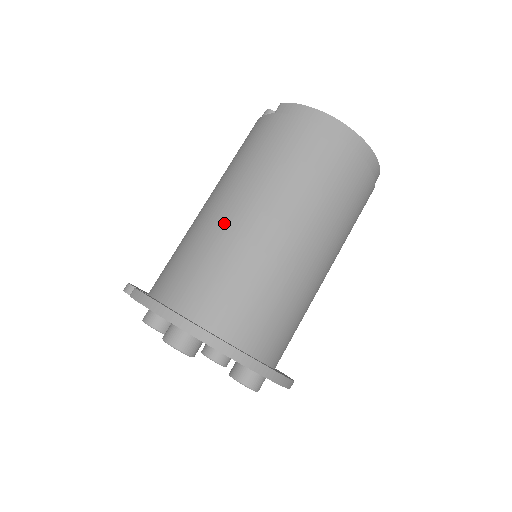
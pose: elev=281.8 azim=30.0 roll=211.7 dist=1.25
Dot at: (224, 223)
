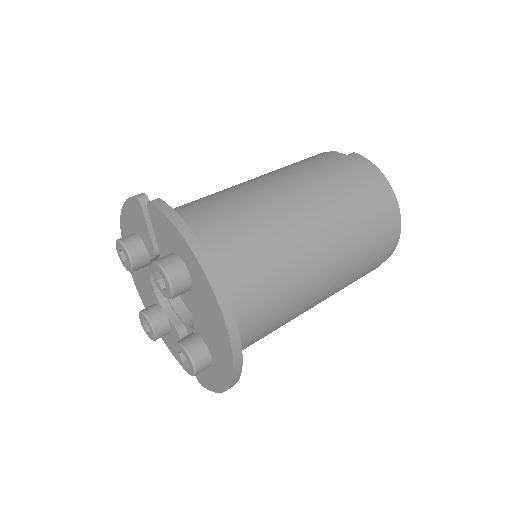
Dot at: (270, 203)
